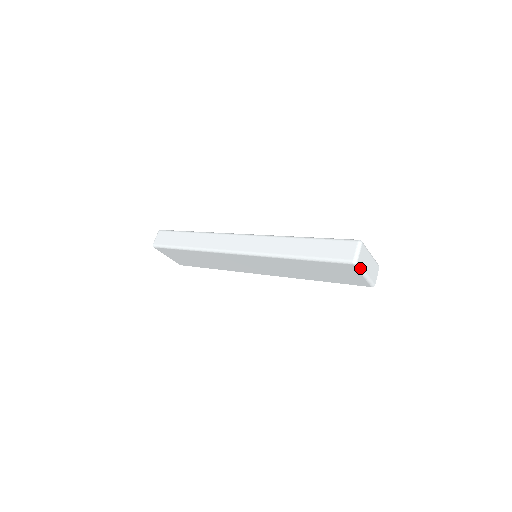
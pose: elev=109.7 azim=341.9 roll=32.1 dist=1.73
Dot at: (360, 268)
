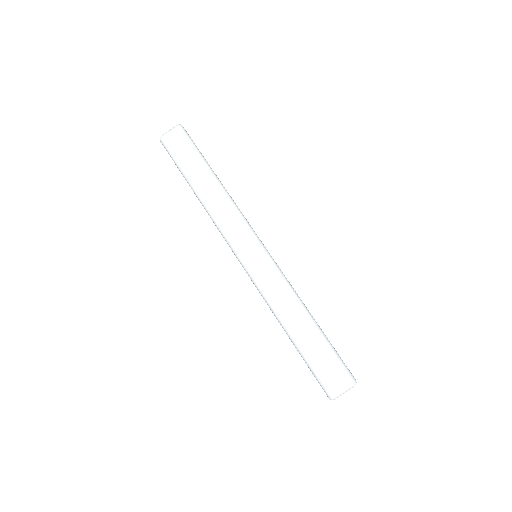
Dot at: occluded
